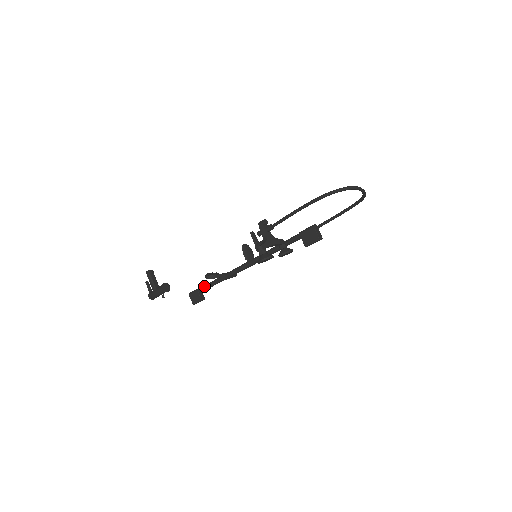
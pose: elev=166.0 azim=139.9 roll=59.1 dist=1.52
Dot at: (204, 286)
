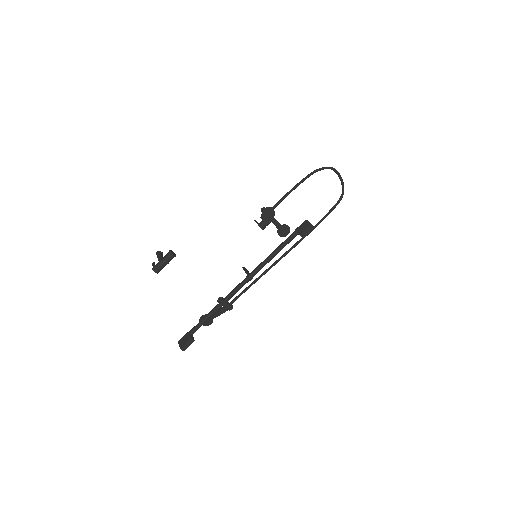
Dot at: occluded
